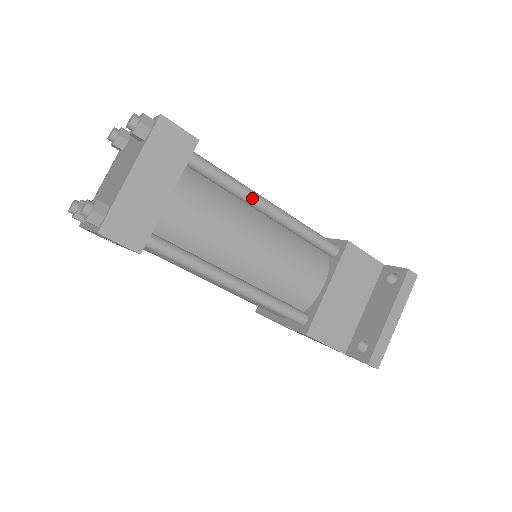
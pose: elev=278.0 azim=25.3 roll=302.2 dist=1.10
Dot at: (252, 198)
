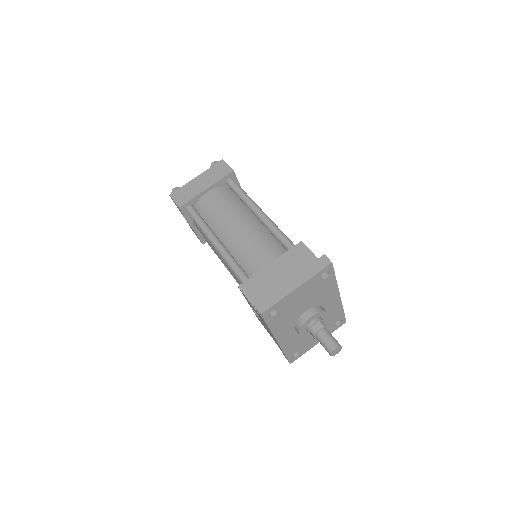
Dot at: (250, 203)
